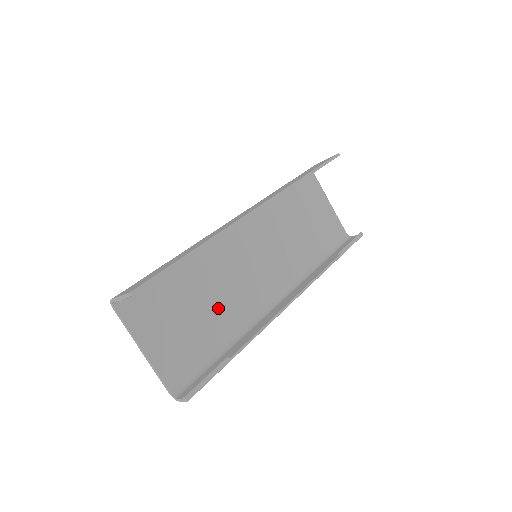
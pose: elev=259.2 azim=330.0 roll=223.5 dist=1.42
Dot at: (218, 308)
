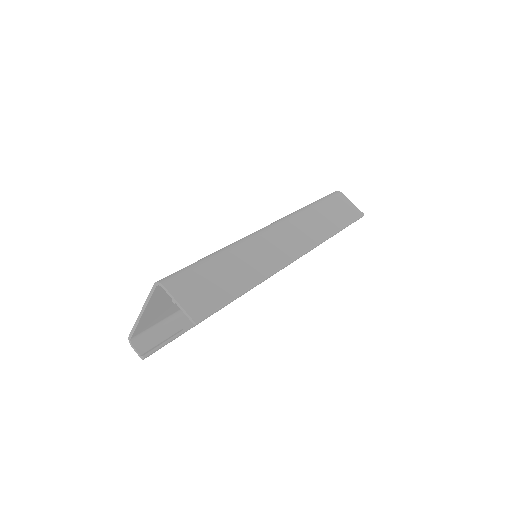
Dot at: occluded
